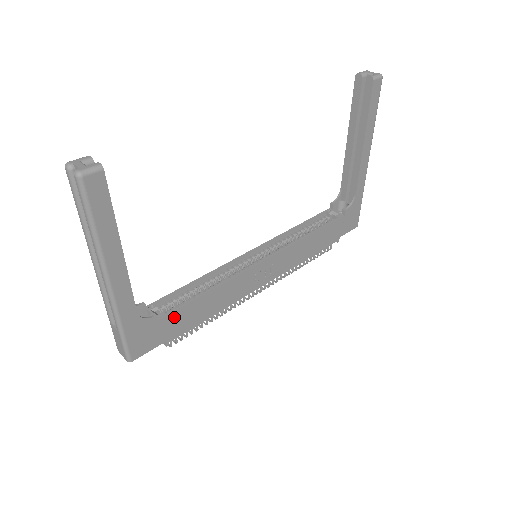
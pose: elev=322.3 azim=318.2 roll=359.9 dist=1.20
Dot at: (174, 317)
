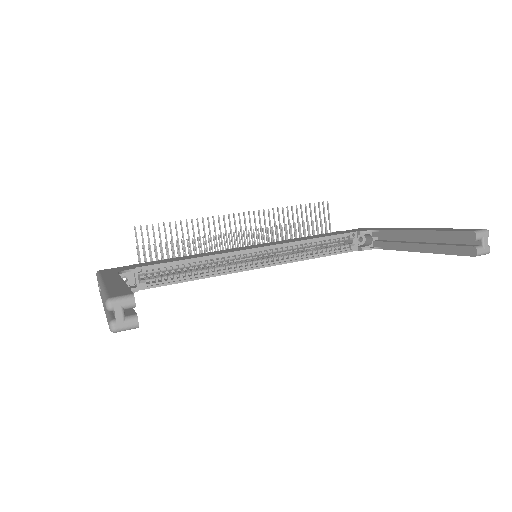
Dot at: (153, 286)
